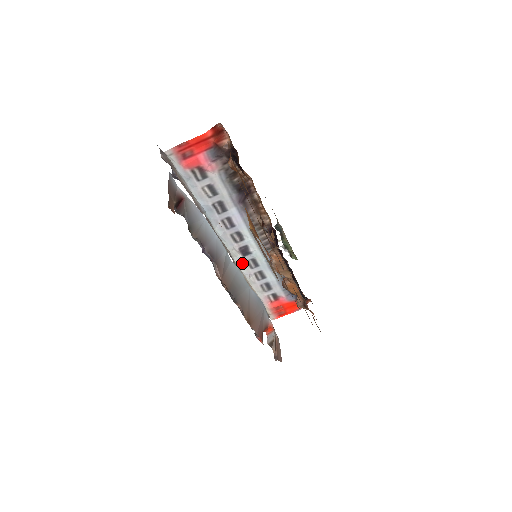
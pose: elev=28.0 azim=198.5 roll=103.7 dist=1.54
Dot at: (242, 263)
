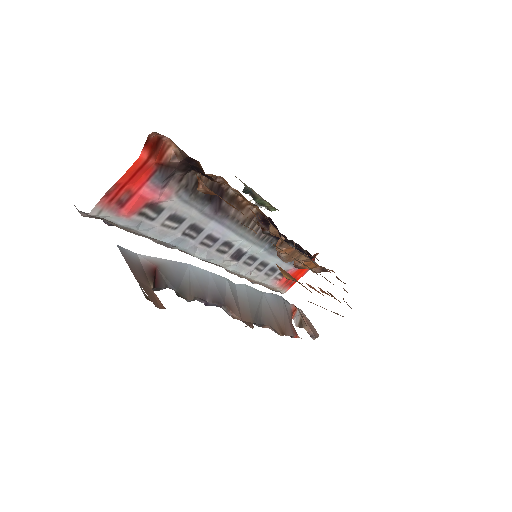
Dot at: (238, 267)
